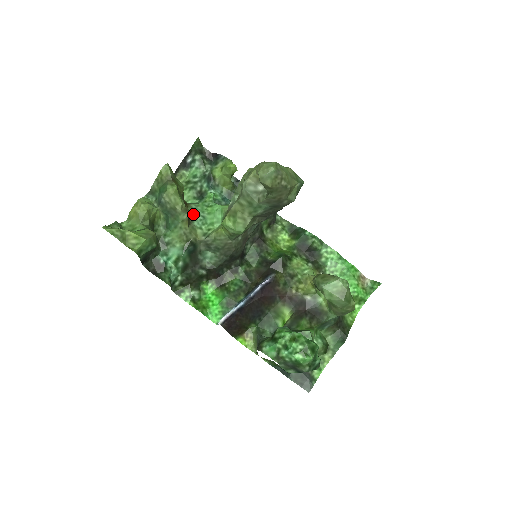
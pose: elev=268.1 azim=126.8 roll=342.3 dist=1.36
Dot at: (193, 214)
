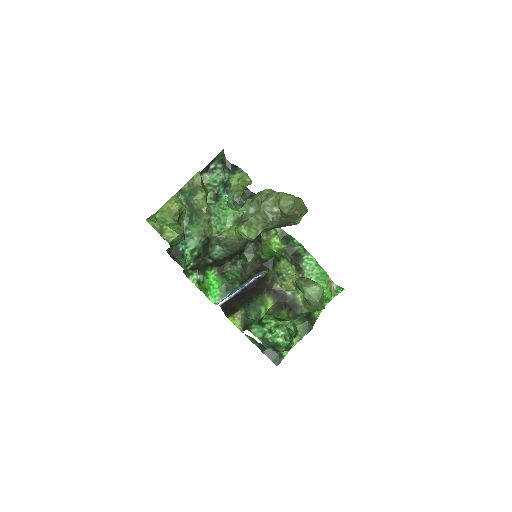
Dot at: (211, 214)
